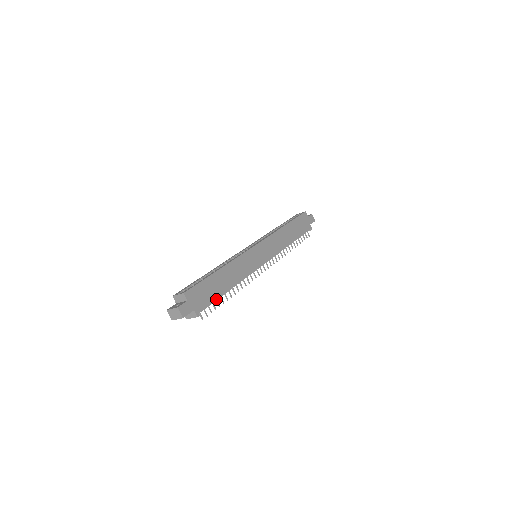
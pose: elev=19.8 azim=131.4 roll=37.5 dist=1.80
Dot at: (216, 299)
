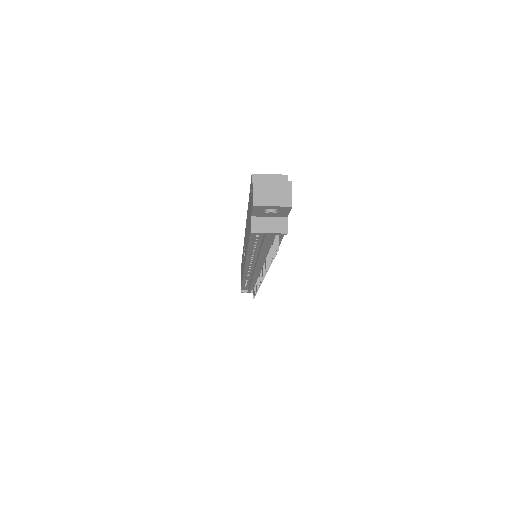
Dot at: (280, 242)
